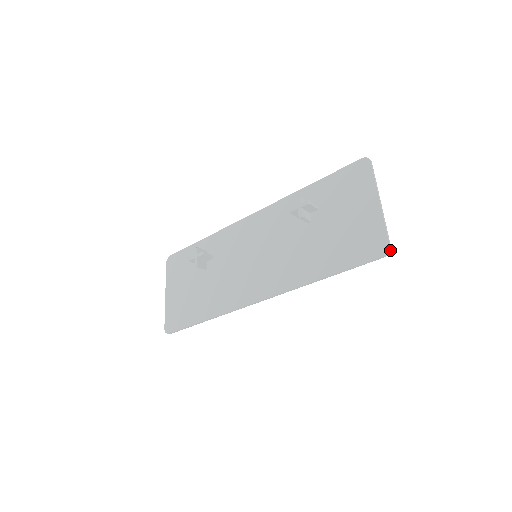
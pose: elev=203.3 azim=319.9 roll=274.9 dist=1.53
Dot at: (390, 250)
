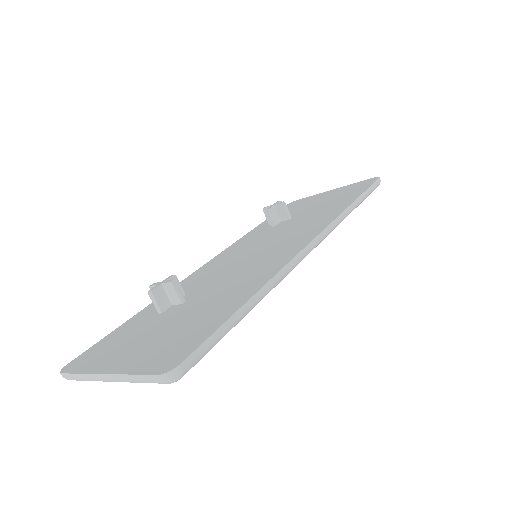
Dot at: occluded
